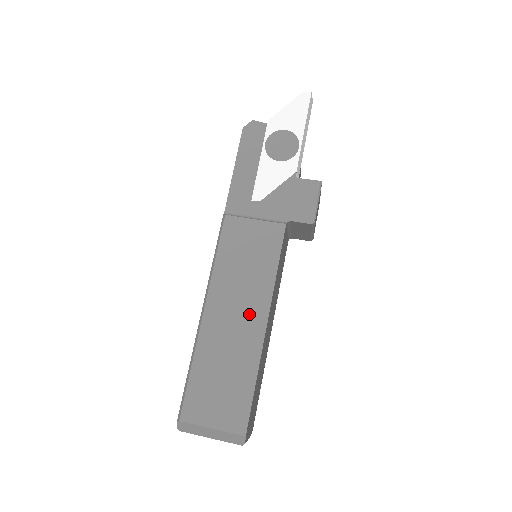
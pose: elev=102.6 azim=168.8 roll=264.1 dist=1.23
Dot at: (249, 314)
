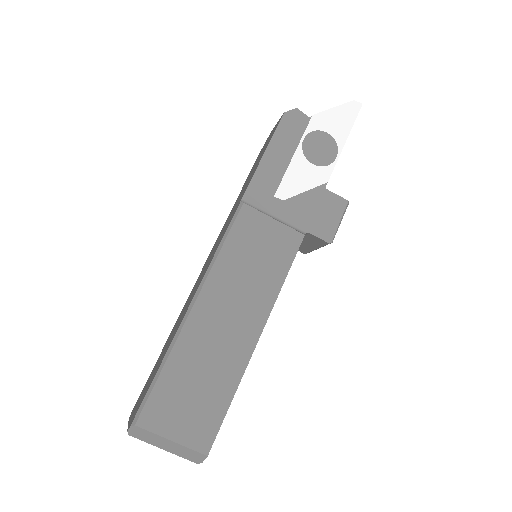
Dot at: (243, 322)
